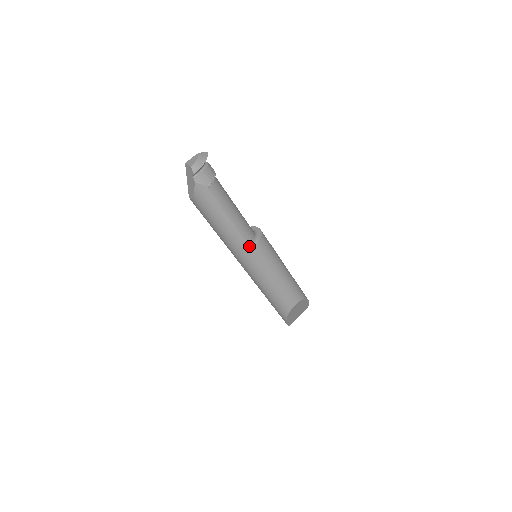
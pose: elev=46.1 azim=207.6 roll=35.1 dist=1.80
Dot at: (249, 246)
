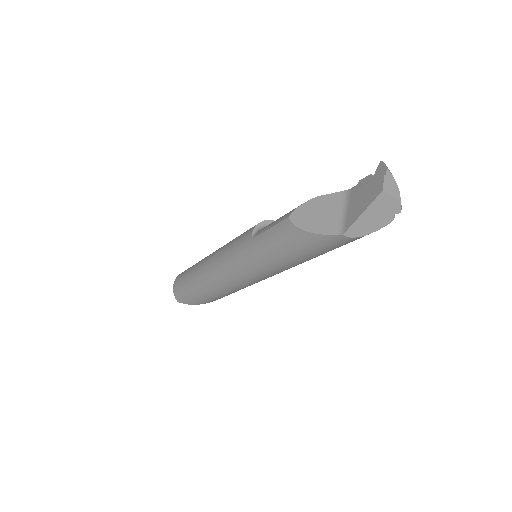
Dot at: occluded
